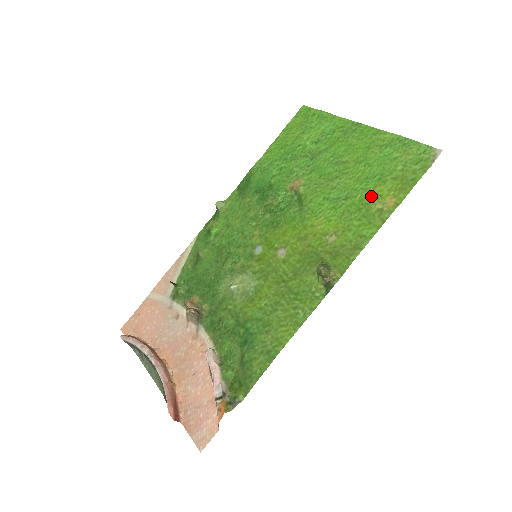
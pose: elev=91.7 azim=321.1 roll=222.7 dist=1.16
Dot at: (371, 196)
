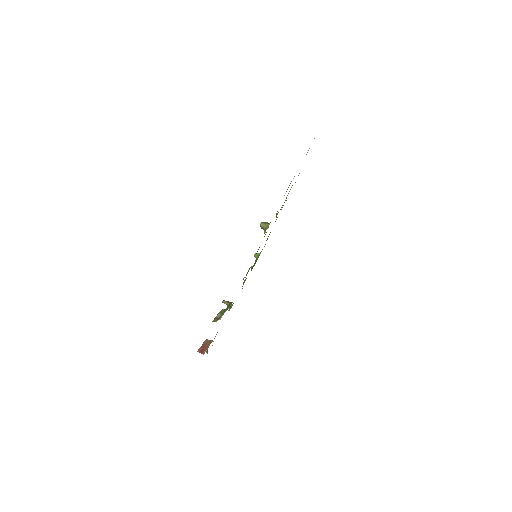
Dot at: occluded
